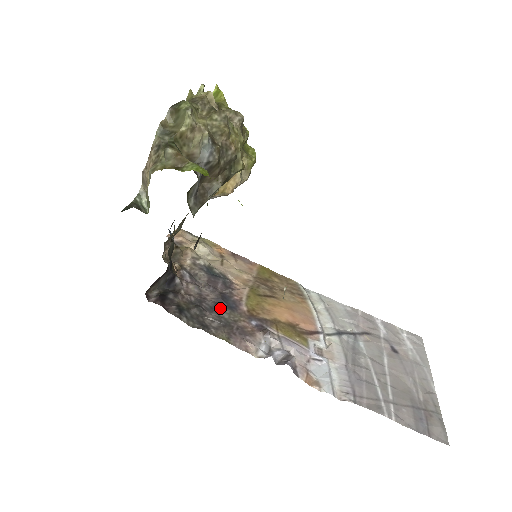
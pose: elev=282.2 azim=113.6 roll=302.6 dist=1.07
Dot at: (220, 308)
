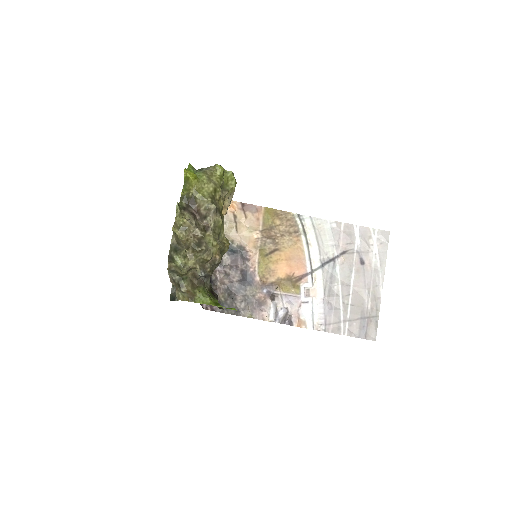
Dot at: (243, 288)
